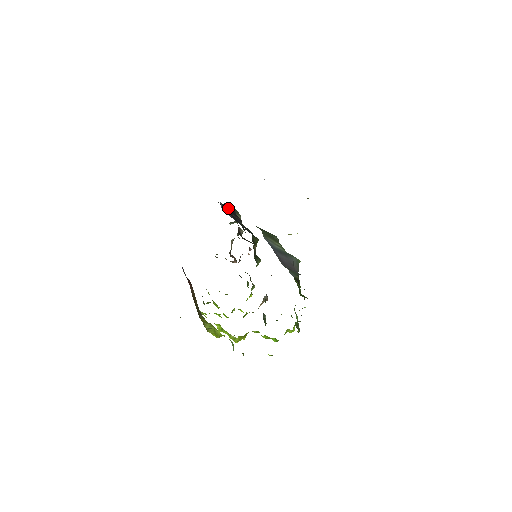
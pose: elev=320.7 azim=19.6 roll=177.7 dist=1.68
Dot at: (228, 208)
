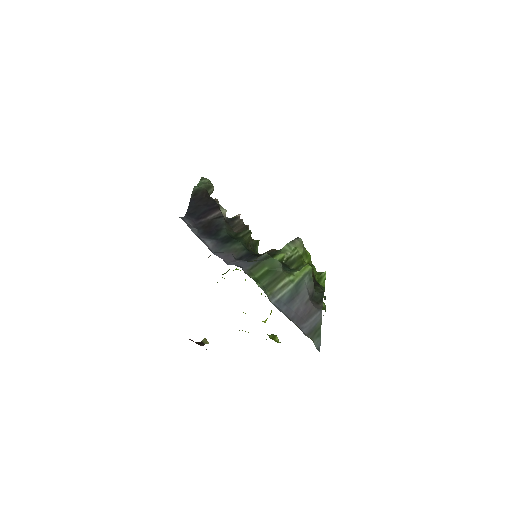
Dot at: (198, 200)
